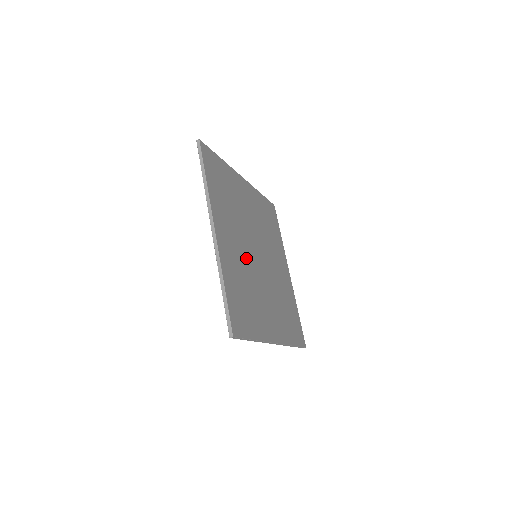
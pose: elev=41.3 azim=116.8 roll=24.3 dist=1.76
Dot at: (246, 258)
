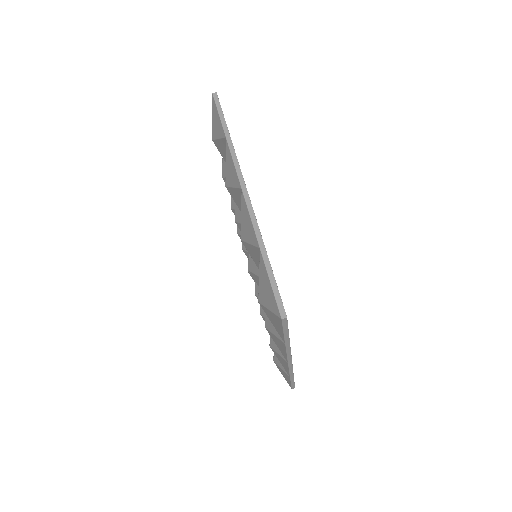
Dot at: occluded
